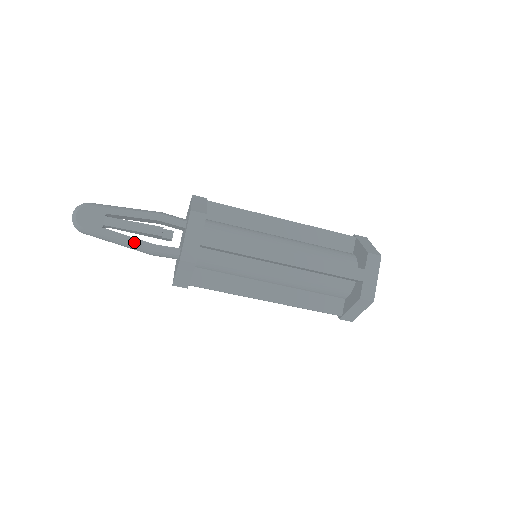
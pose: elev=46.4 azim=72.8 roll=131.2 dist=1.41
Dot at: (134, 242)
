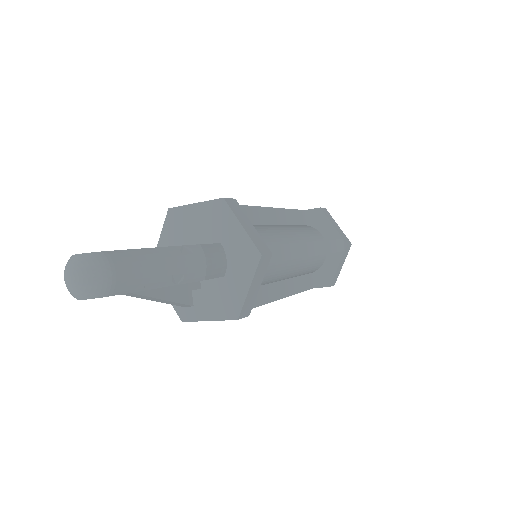
Dot at: occluded
